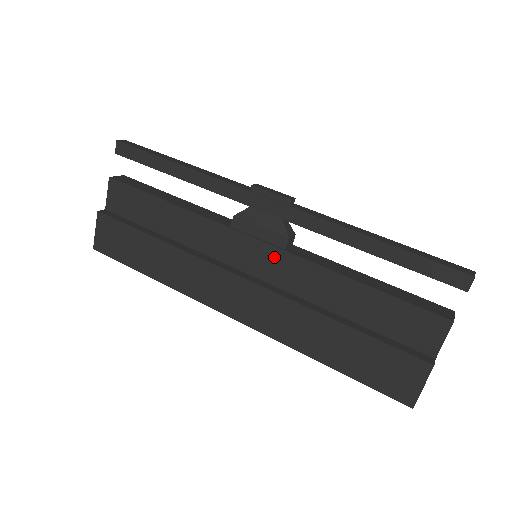
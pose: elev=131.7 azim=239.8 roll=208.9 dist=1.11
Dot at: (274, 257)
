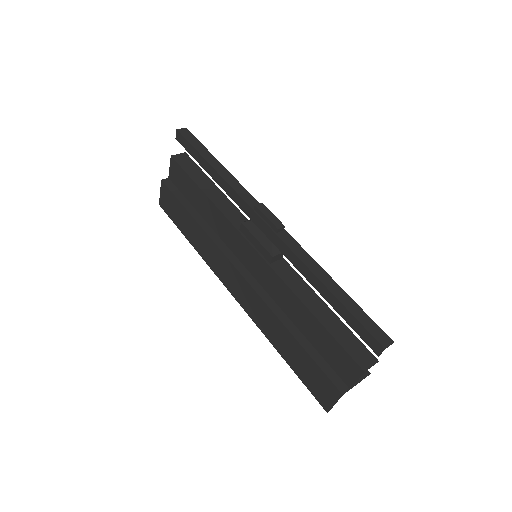
Dot at: (262, 266)
